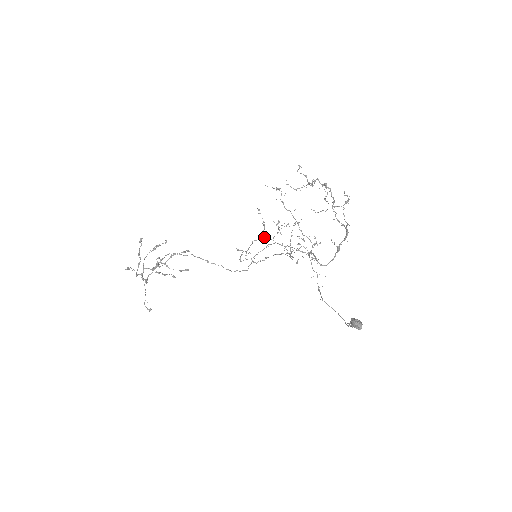
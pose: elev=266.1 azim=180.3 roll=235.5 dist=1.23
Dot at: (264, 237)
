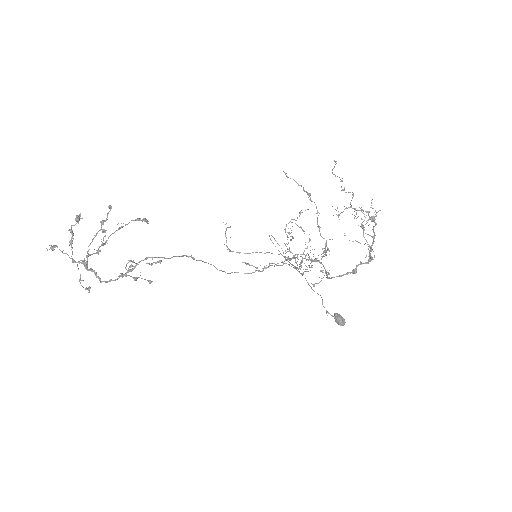
Dot at: (286, 260)
